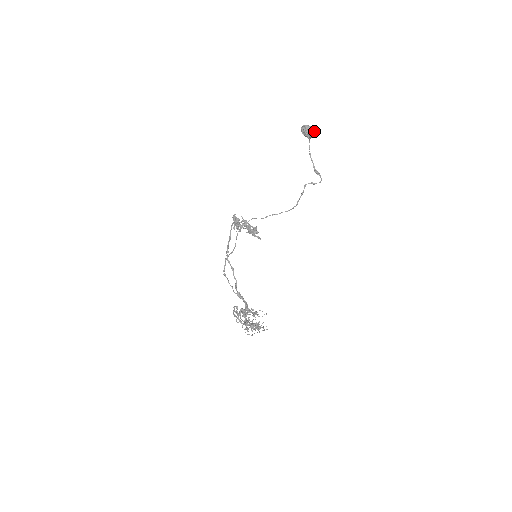
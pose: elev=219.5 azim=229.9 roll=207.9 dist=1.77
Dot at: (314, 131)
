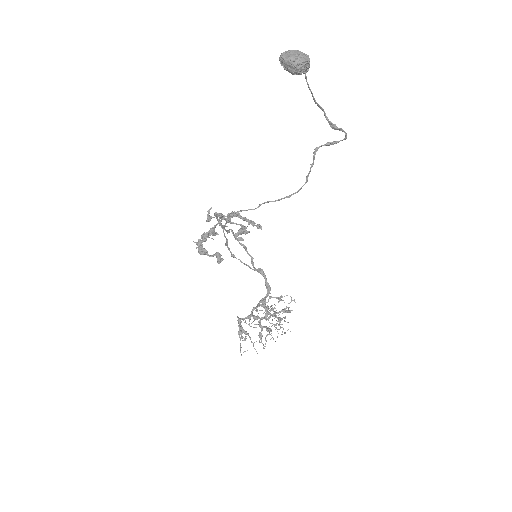
Dot at: (306, 63)
